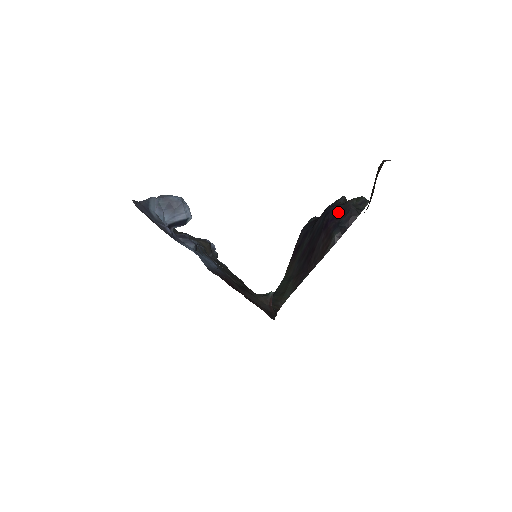
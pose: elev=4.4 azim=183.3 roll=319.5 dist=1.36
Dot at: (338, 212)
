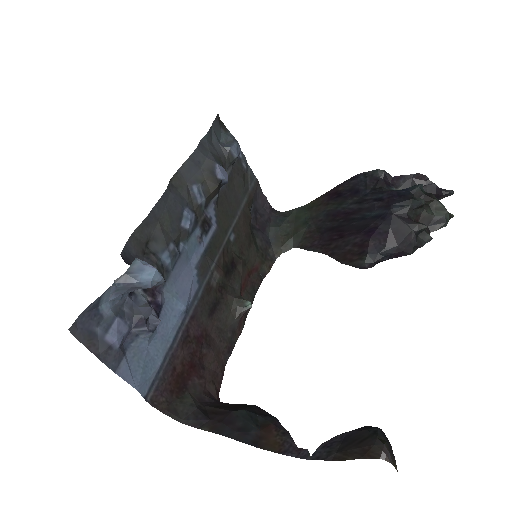
Dot at: (394, 231)
